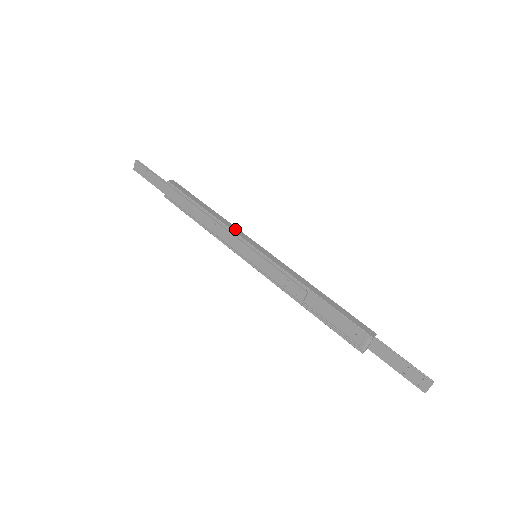
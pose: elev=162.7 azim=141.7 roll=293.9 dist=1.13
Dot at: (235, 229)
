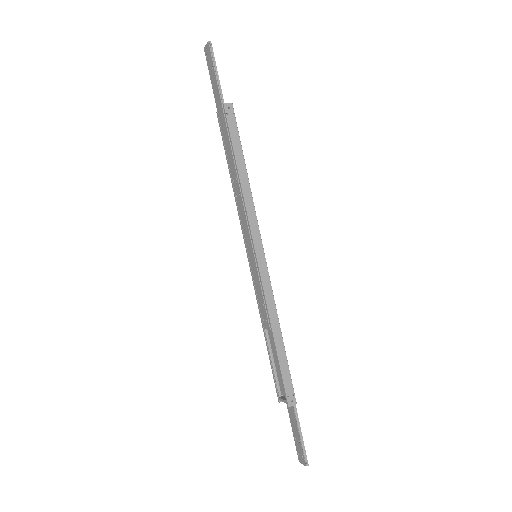
Dot at: (253, 217)
